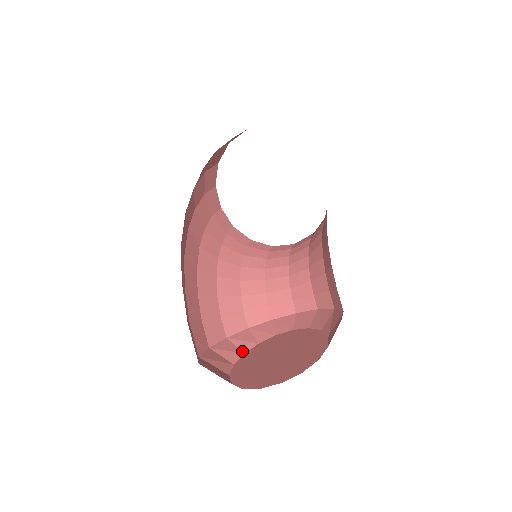
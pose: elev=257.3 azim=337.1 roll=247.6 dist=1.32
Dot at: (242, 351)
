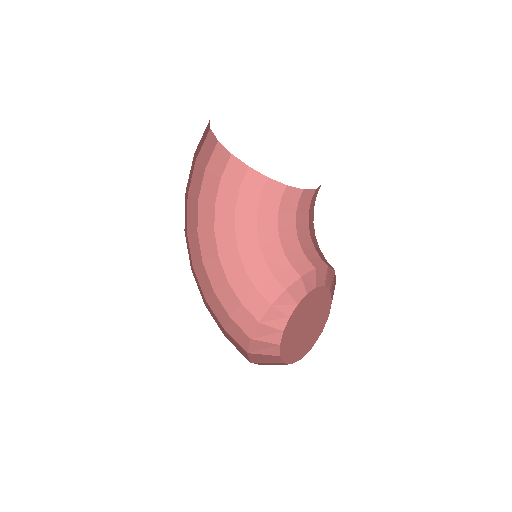
Dot at: (296, 302)
